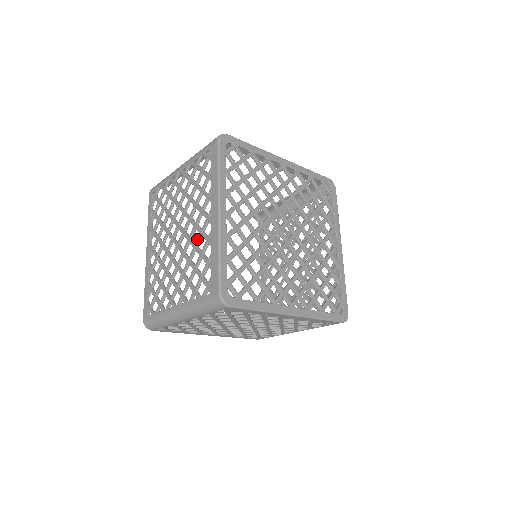
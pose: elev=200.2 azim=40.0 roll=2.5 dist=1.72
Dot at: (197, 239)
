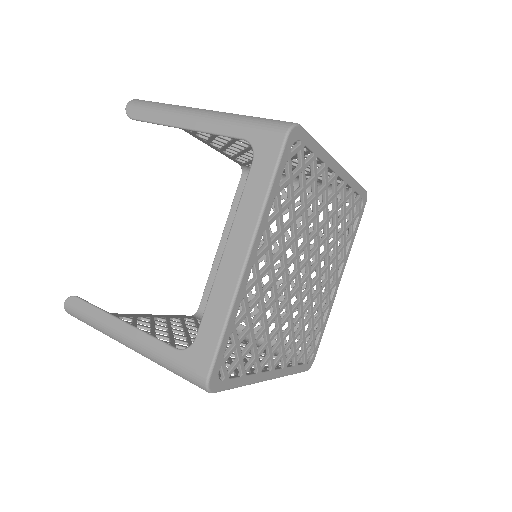
Dot at: occluded
